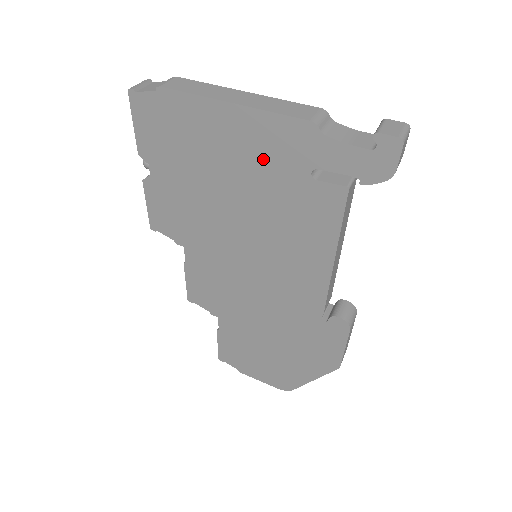
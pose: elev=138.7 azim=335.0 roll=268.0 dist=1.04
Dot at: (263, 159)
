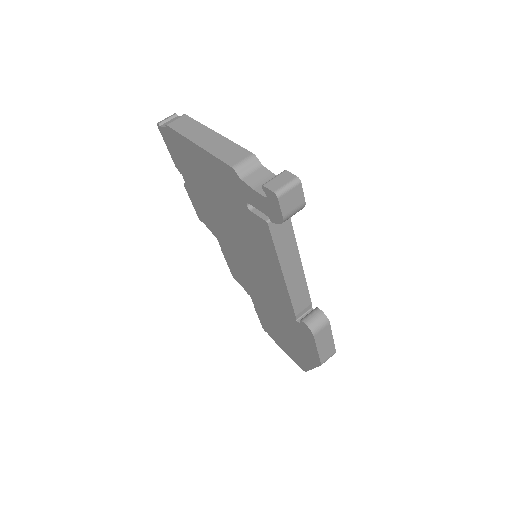
Dot at: (223, 187)
